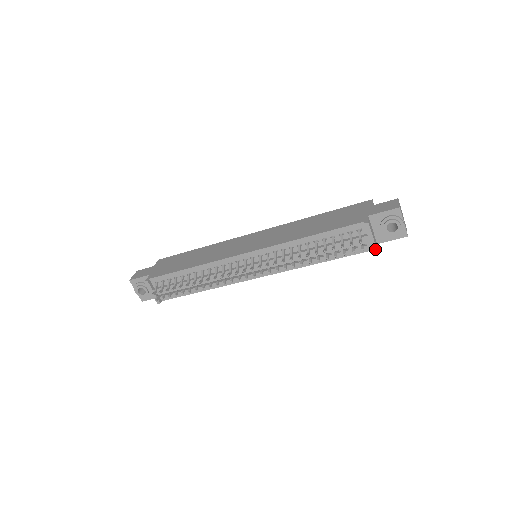
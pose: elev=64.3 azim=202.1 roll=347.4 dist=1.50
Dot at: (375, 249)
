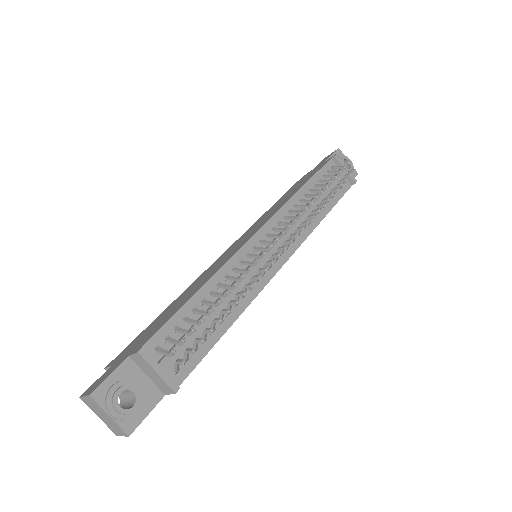
Dot at: (354, 180)
